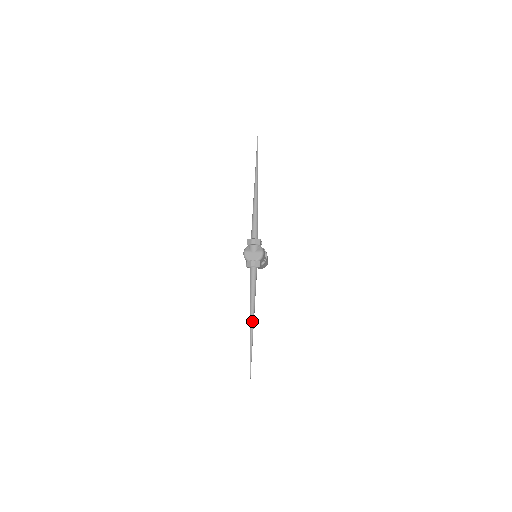
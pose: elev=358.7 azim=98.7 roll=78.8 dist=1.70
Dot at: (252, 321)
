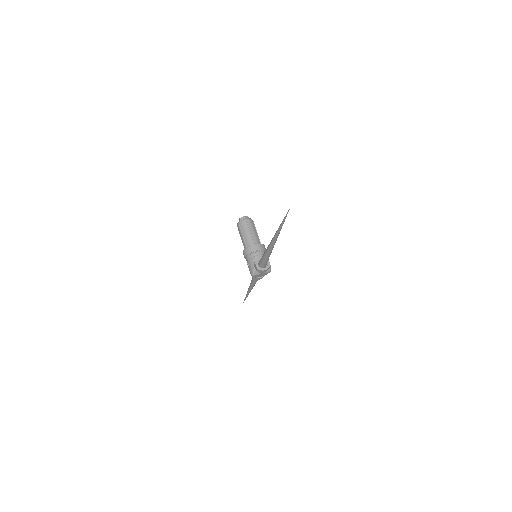
Dot at: occluded
